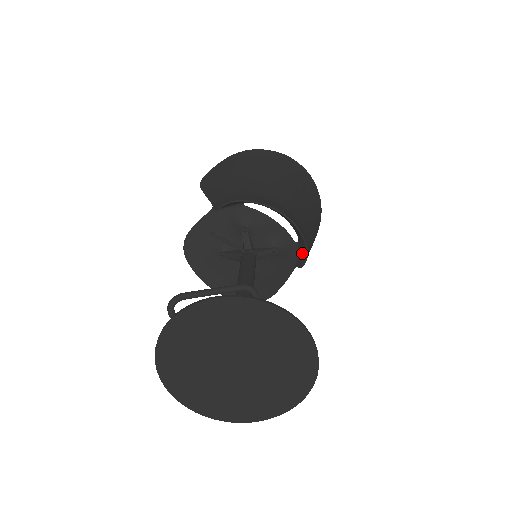
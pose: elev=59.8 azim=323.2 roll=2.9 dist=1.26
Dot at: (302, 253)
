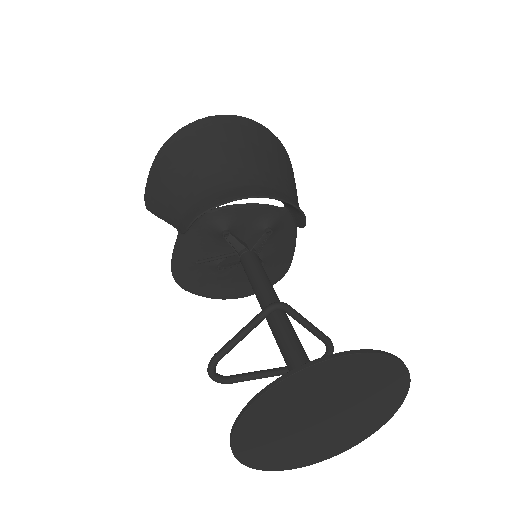
Dot at: (297, 215)
